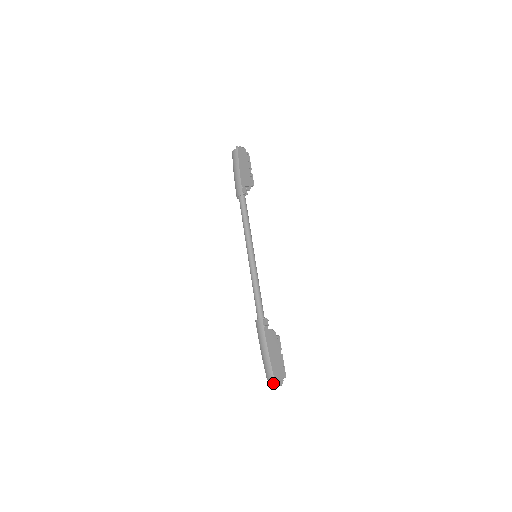
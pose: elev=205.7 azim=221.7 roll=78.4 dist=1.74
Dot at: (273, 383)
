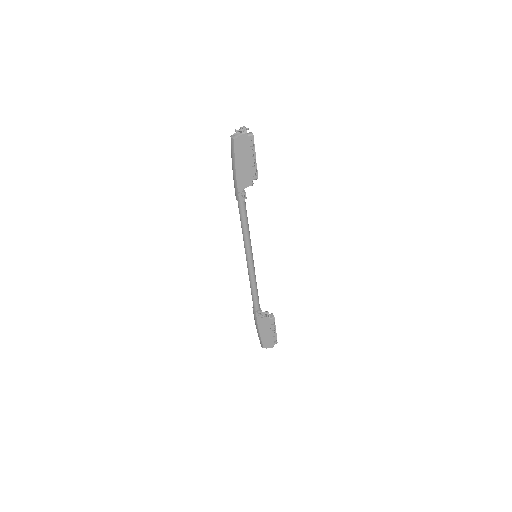
Dot at: occluded
